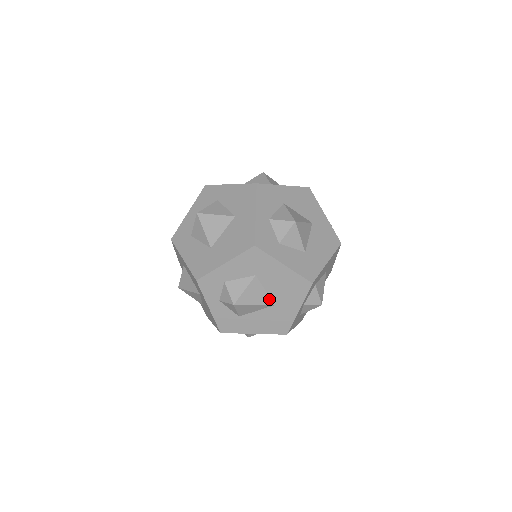
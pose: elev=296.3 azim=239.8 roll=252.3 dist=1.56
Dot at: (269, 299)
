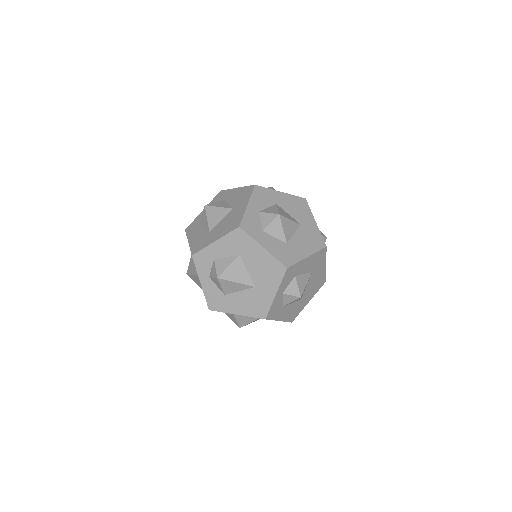
Dot at: (250, 280)
